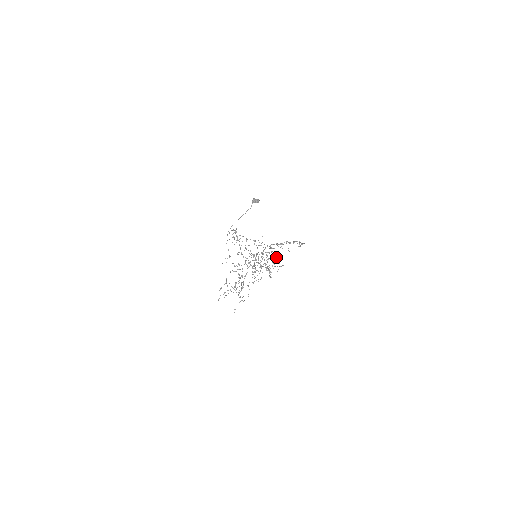
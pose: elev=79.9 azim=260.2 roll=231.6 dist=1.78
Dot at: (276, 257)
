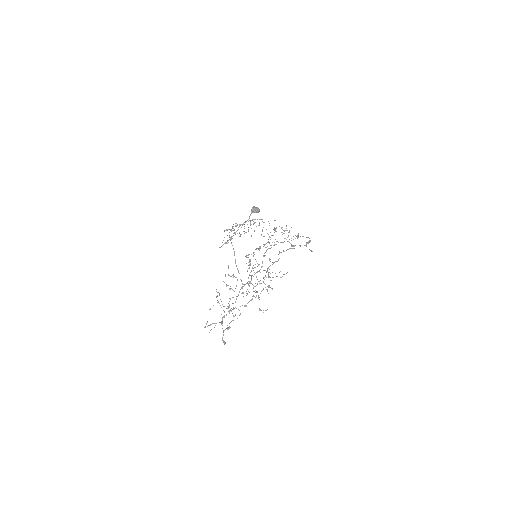
Dot at: (271, 288)
